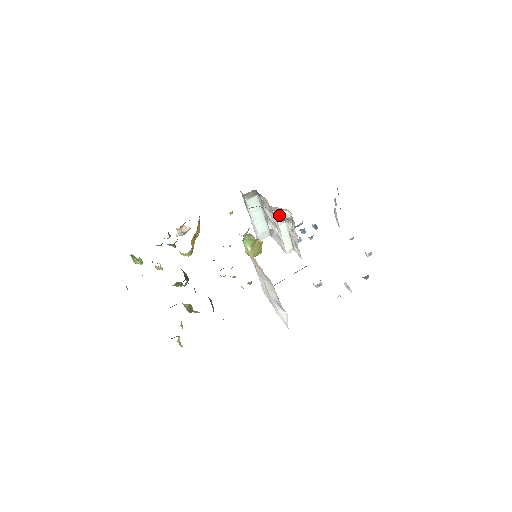
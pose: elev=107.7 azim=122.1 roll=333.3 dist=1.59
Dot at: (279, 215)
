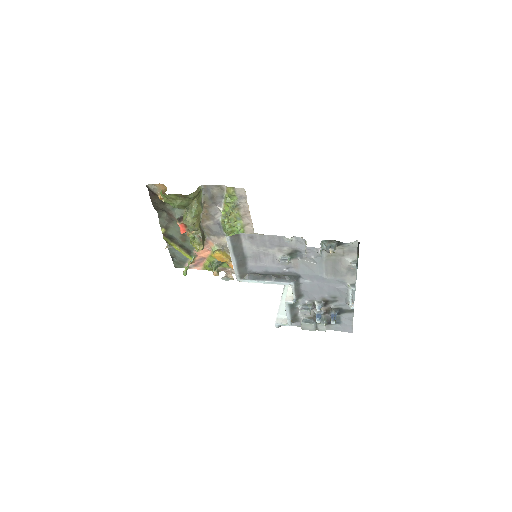
Dot at: occluded
